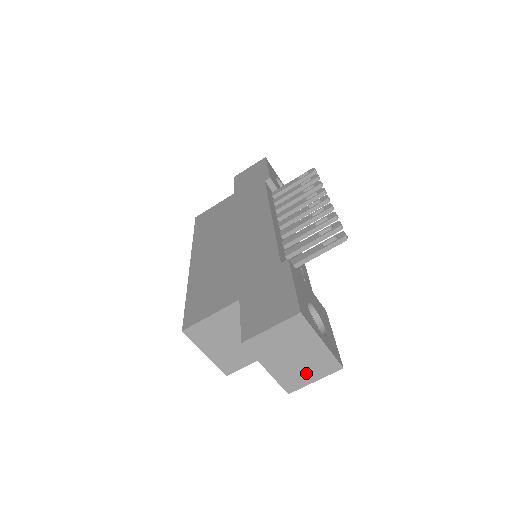
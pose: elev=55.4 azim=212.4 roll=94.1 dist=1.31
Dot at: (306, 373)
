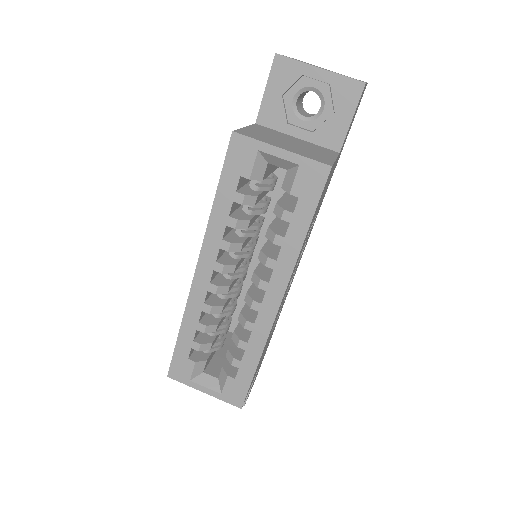
Dot at: occluded
